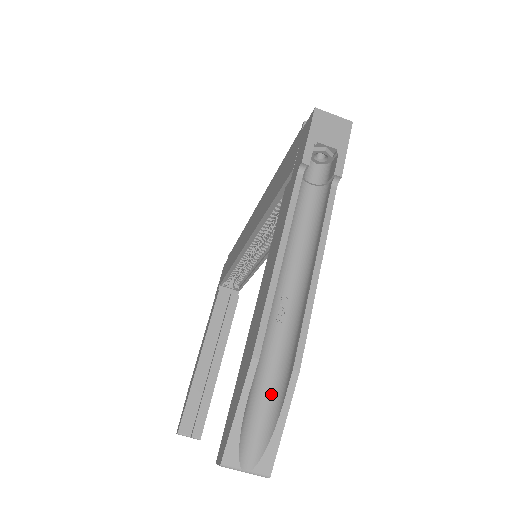
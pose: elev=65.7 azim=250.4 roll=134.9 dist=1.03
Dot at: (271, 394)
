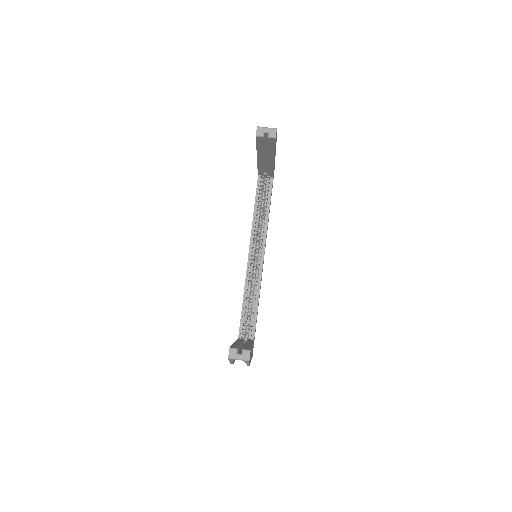
Dot at: occluded
